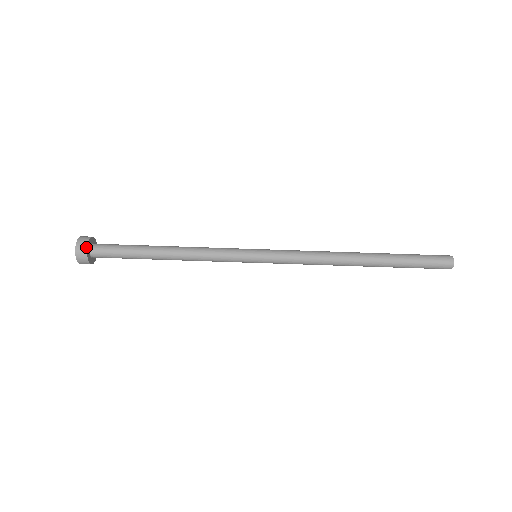
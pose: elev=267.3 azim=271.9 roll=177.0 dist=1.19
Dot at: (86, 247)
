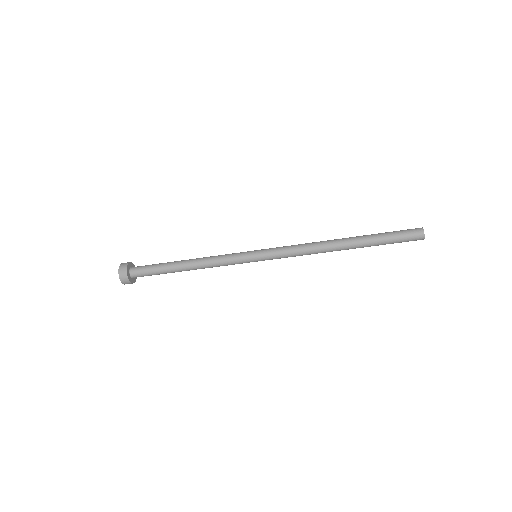
Dot at: (129, 281)
